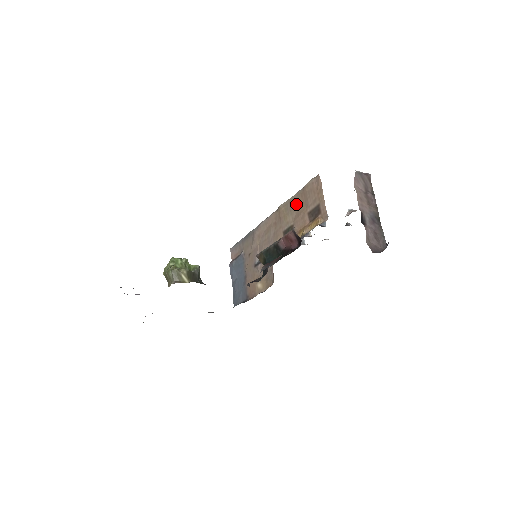
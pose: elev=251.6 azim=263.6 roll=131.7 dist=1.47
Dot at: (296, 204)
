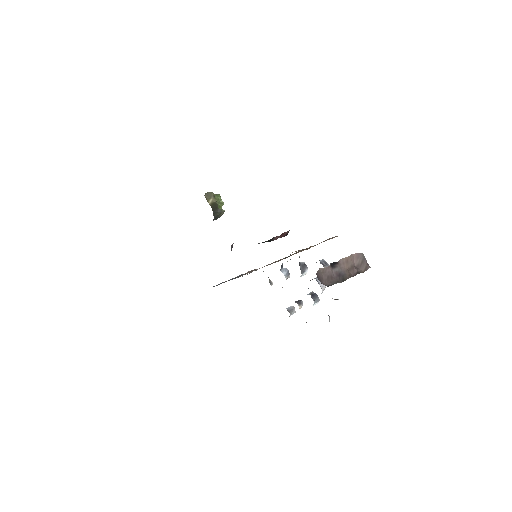
Dot at: occluded
